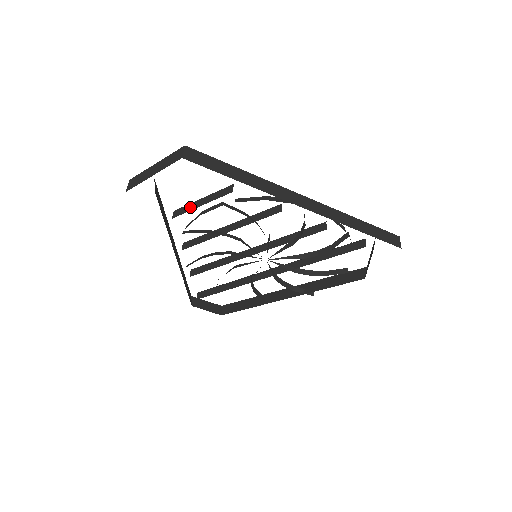
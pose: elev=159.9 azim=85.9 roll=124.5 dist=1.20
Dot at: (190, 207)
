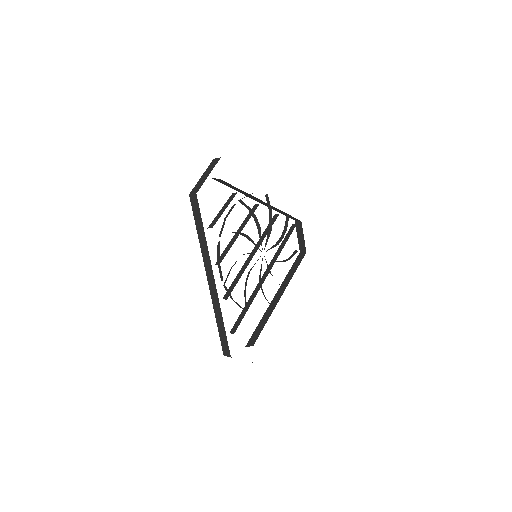
Dot at: (218, 217)
